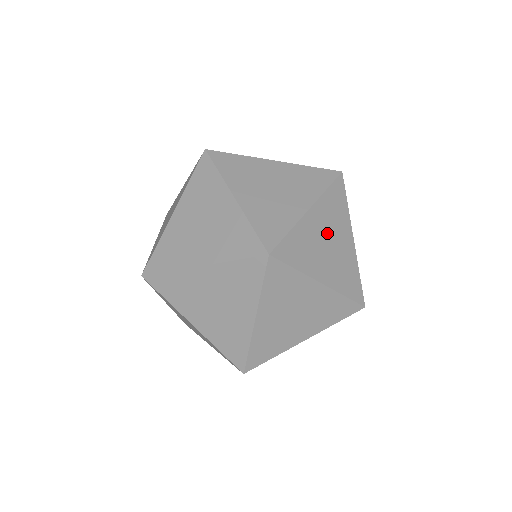
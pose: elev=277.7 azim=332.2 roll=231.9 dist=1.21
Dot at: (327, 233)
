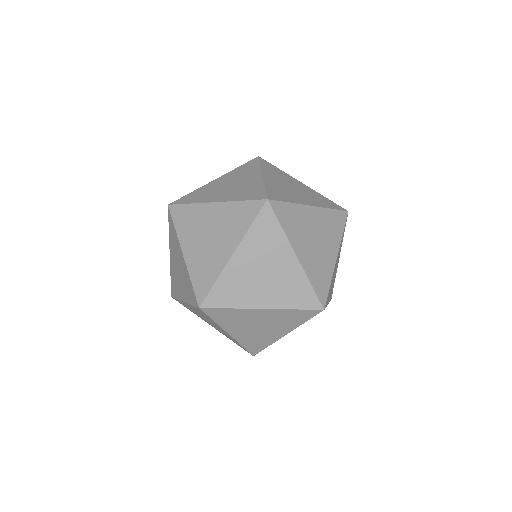
Dot at: (318, 232)
